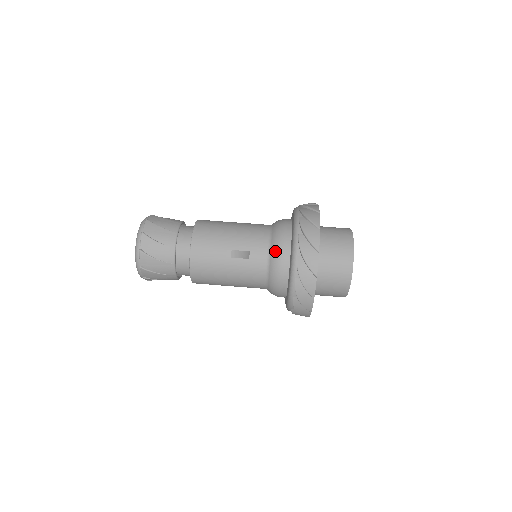
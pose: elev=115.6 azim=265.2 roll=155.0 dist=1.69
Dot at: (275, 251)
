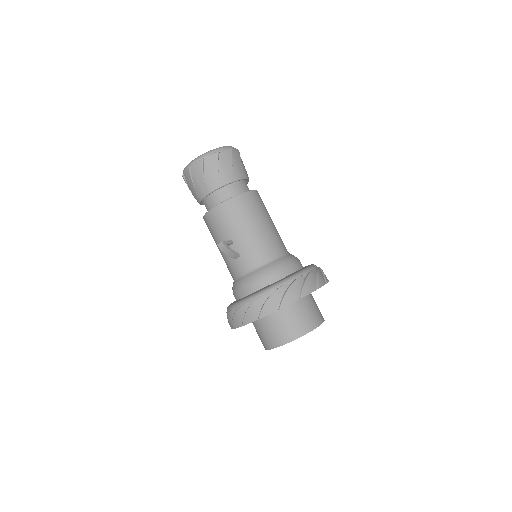
Dot at: (250, 278)
